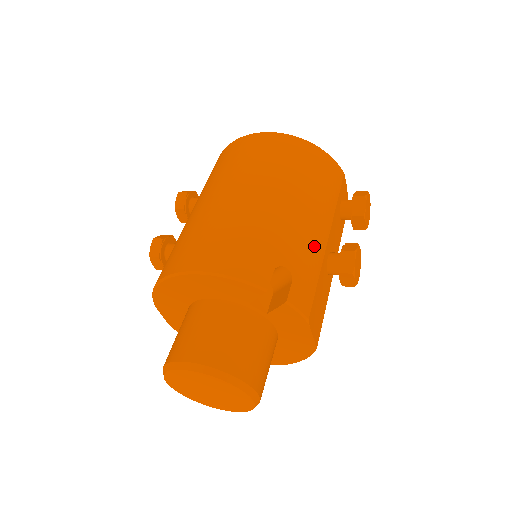
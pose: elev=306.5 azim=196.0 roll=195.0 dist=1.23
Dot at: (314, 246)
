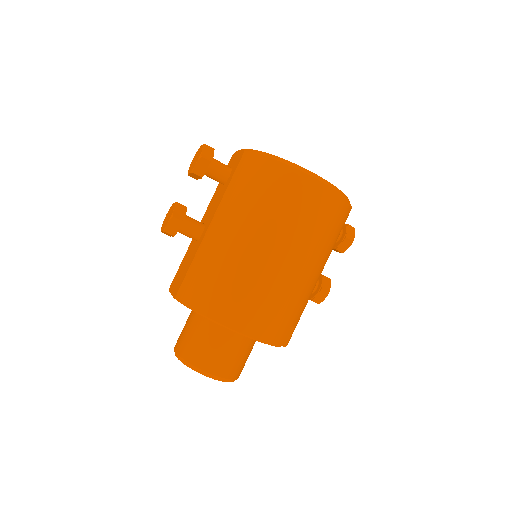
Dot at: occluded
